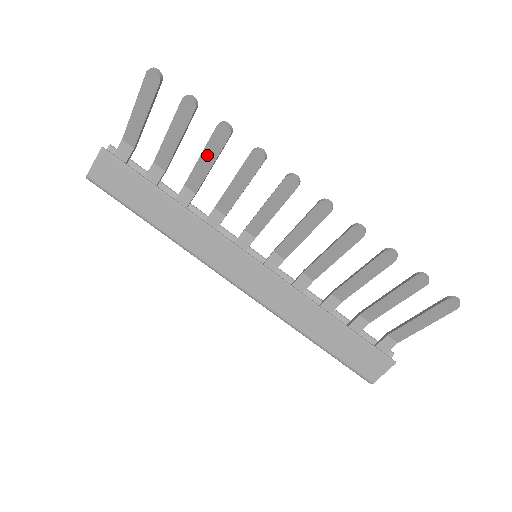
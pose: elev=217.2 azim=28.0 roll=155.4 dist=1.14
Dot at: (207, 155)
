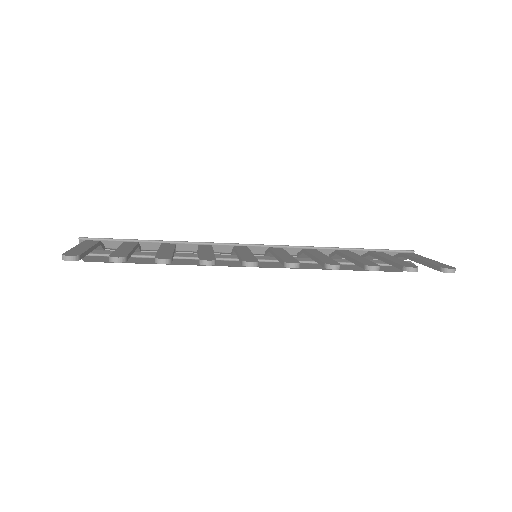
Dot at: occluded
